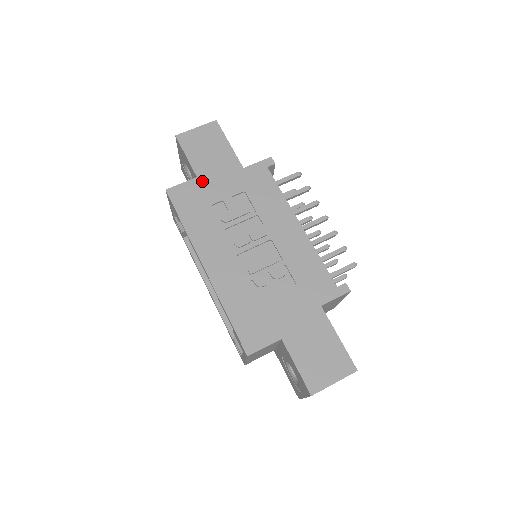
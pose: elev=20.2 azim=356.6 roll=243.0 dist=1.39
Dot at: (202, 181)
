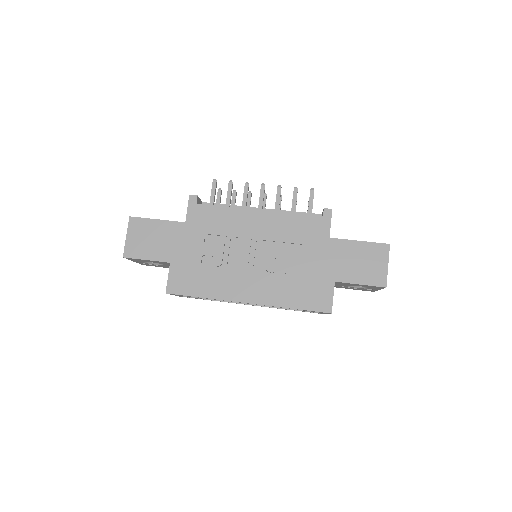
Dot at: (176, 261)
